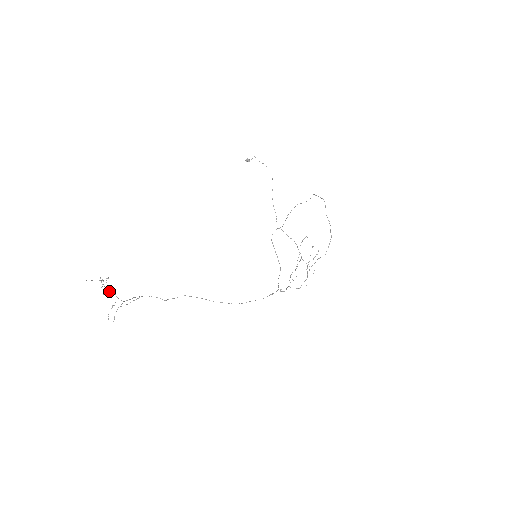
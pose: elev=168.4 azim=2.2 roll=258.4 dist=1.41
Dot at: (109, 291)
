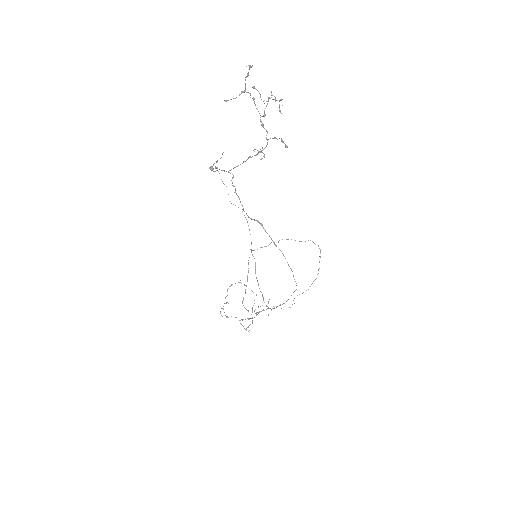
Dot at: (264, 115)
